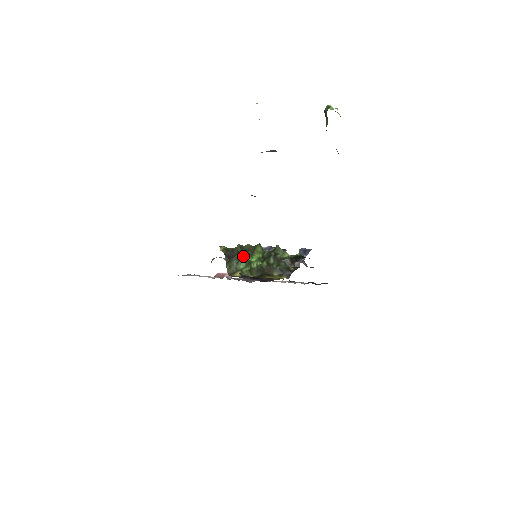
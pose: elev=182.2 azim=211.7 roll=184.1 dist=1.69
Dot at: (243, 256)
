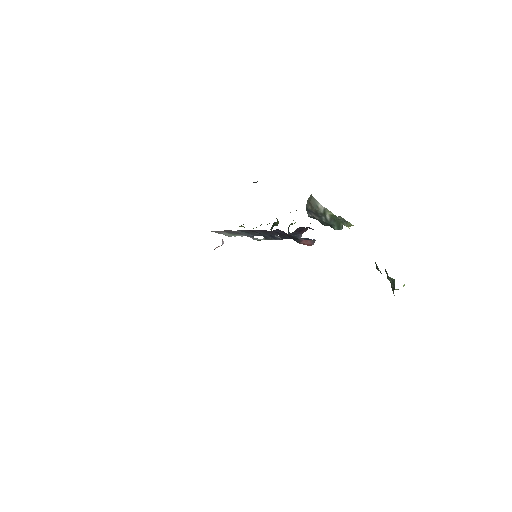
Dot at: occluded
